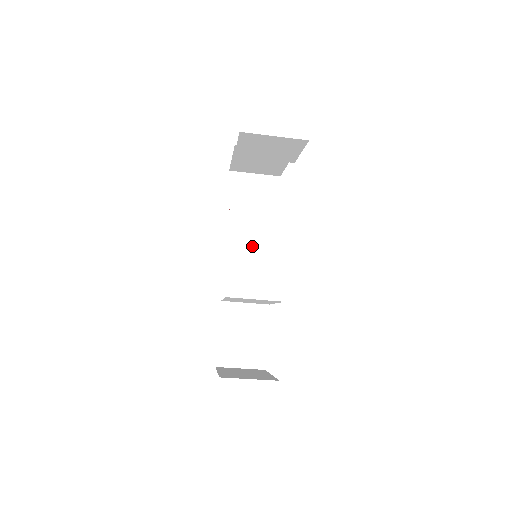
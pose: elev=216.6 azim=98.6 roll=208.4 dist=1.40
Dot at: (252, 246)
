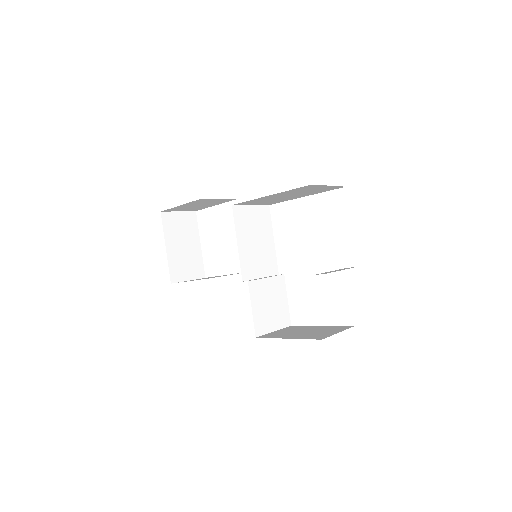
Dot at: occluded
